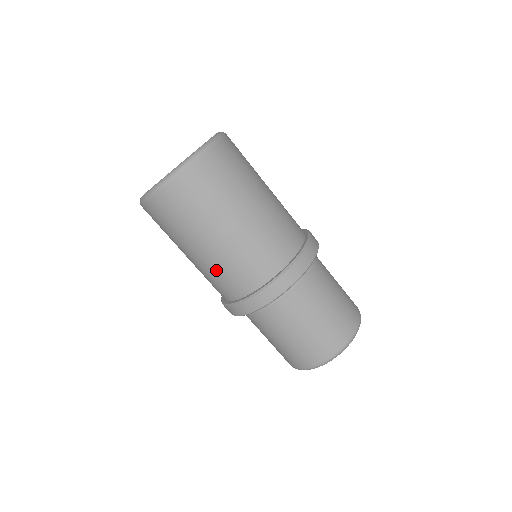
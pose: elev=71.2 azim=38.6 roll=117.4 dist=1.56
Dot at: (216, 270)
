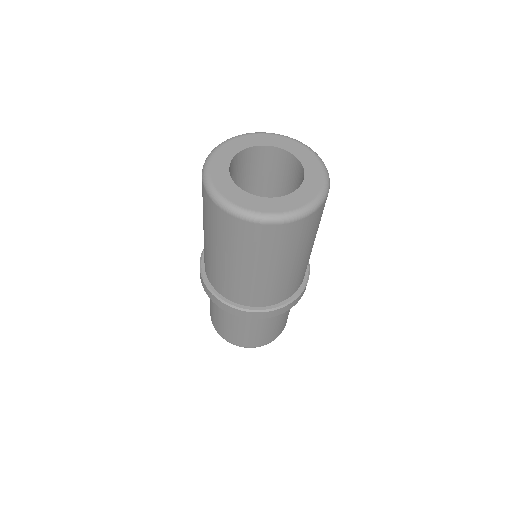
Dot at: (246, 285)
